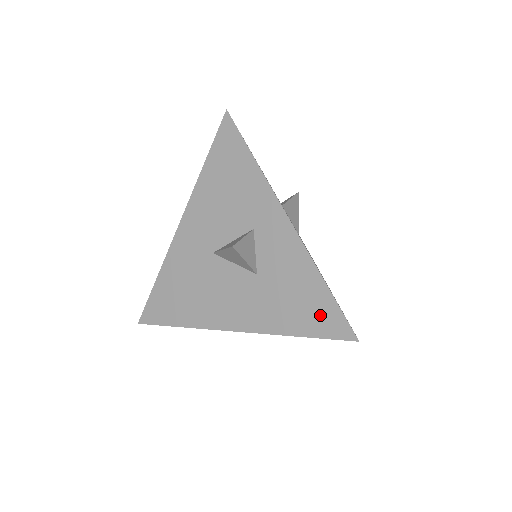
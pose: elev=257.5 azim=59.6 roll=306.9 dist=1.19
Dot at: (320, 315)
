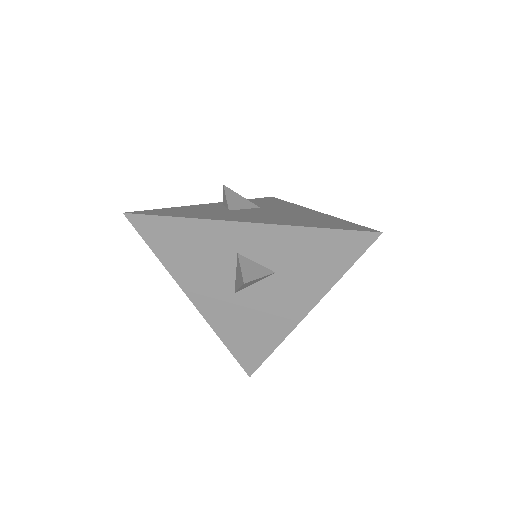
Dot at: (341, 248)
